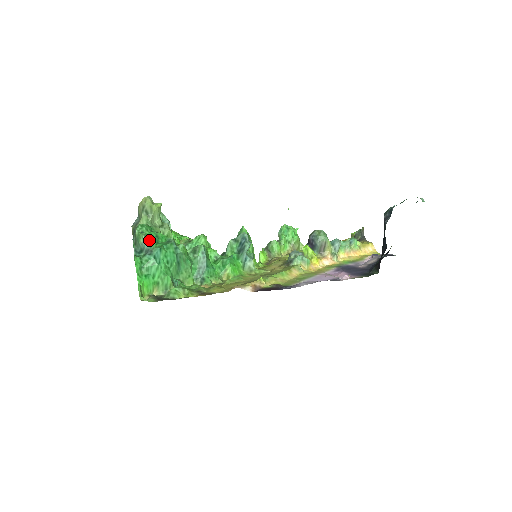
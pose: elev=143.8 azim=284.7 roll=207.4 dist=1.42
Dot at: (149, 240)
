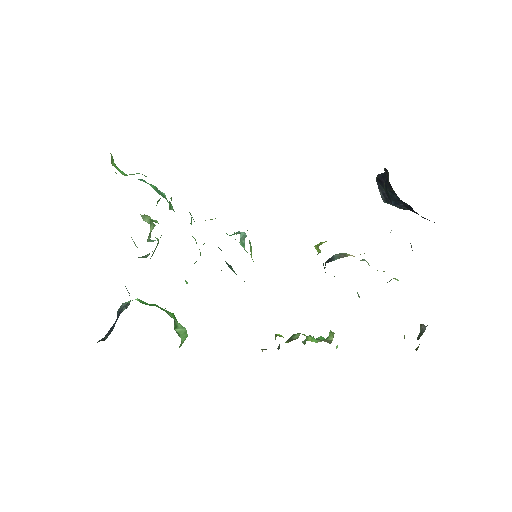
Dot at: occluded
